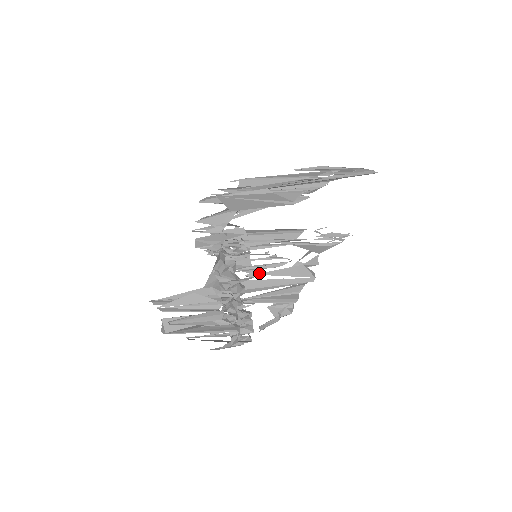
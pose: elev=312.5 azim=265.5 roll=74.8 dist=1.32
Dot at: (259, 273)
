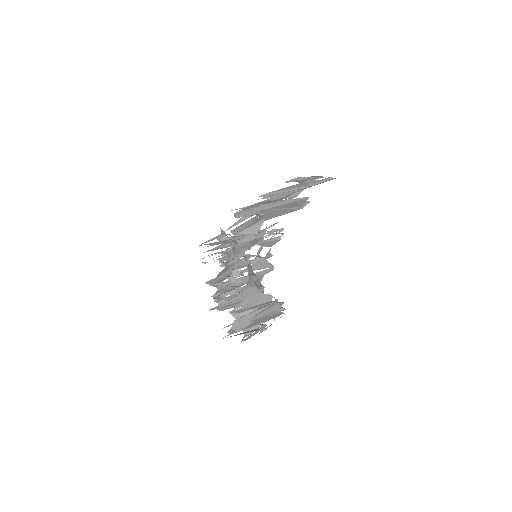
Dot at: occluded
